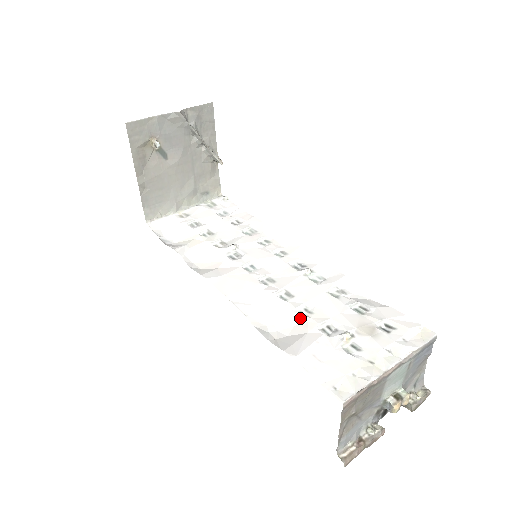
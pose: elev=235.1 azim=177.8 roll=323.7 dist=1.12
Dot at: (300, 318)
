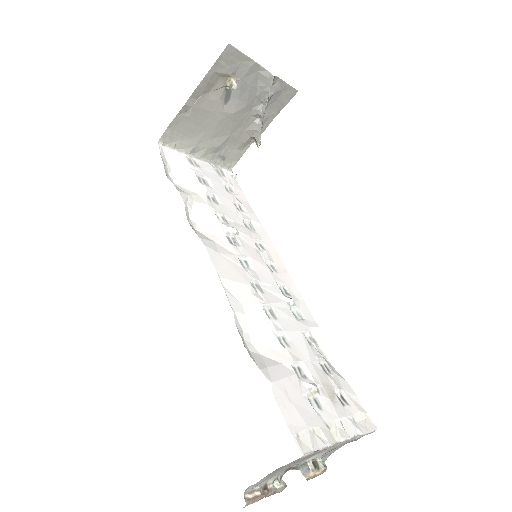
Dot at: (278, 344)
